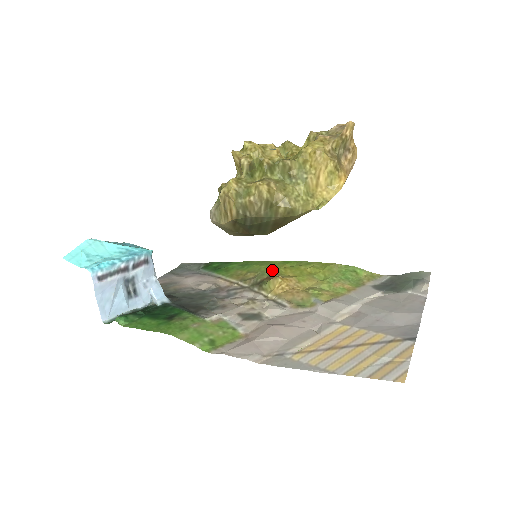
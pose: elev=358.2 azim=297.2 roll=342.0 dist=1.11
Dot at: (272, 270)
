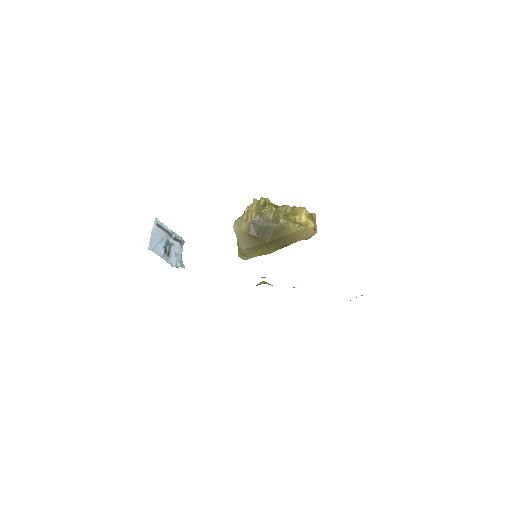
Dot at: occluded
